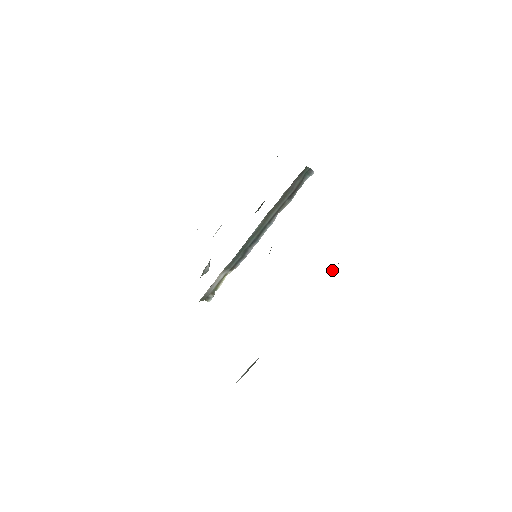
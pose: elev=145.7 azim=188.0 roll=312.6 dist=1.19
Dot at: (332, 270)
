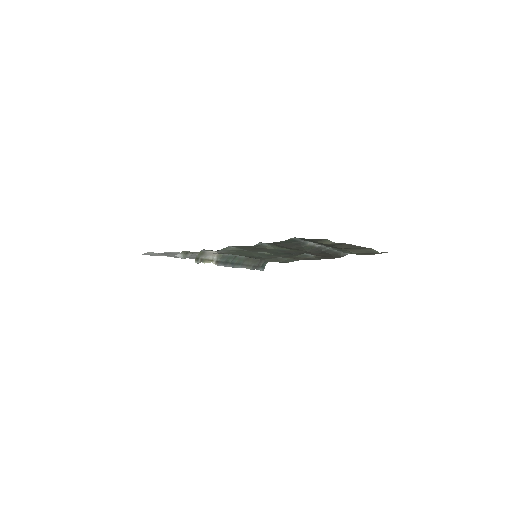
Dot at: (341, 254)
